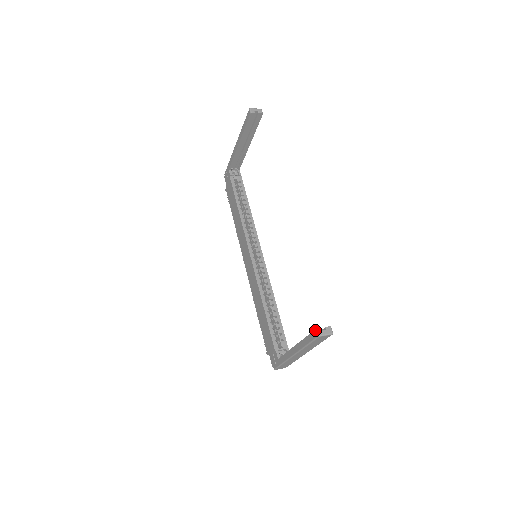
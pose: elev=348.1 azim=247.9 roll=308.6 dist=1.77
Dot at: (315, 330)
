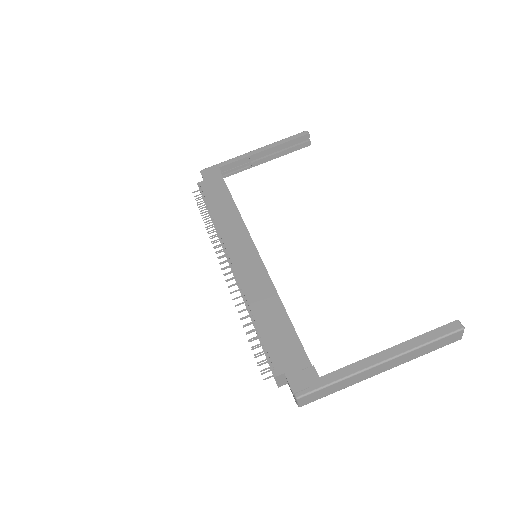
Dot at: (455, 321)
